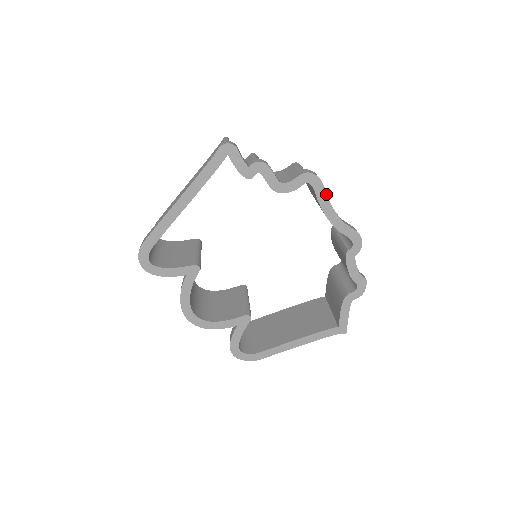
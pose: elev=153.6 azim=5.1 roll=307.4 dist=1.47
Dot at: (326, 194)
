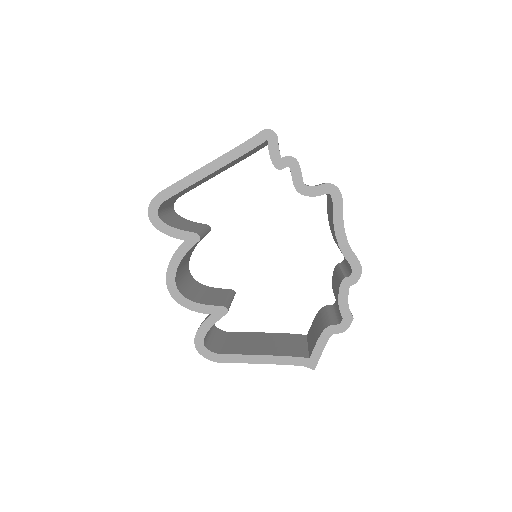
Dot at: (342, 212)
